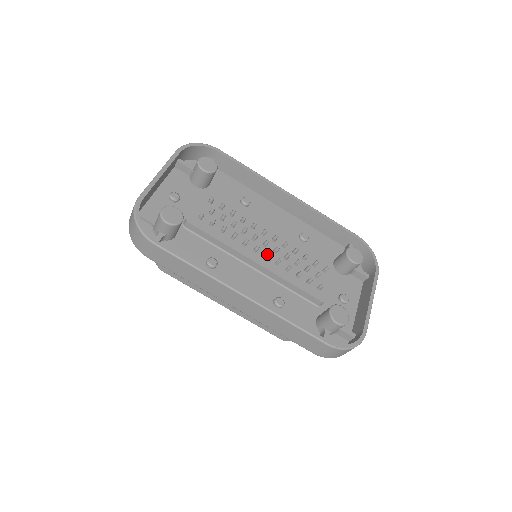
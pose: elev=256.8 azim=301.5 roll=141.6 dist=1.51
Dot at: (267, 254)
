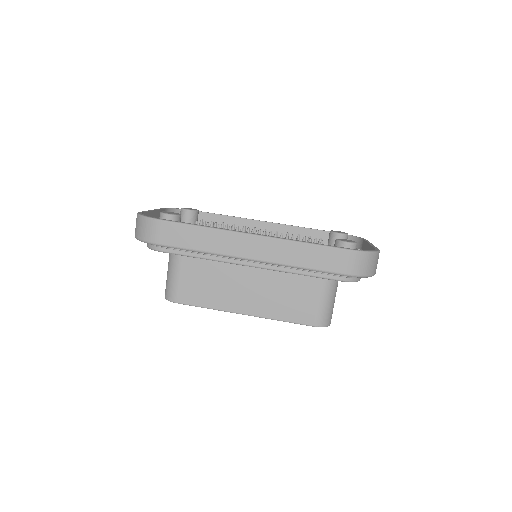
Dot at: (263, 234)
